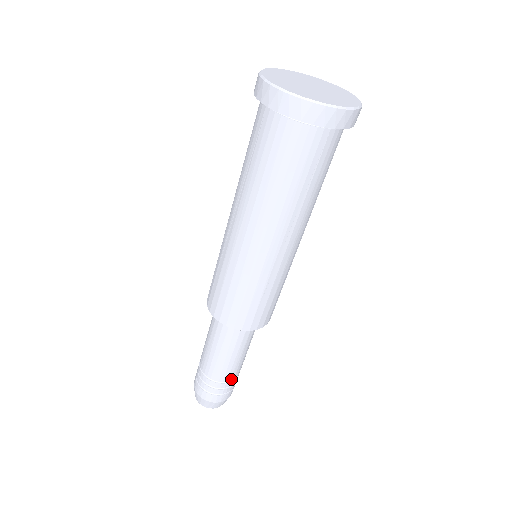
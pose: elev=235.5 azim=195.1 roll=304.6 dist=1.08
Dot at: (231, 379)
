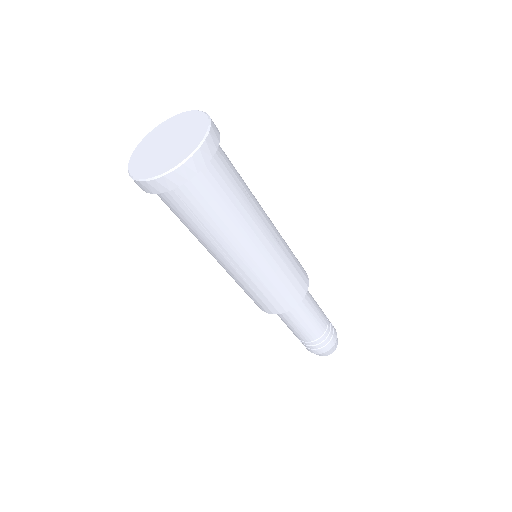
Dot at: (326, 320)
